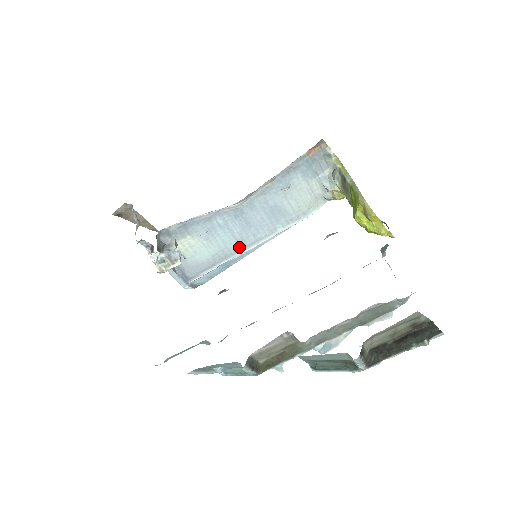
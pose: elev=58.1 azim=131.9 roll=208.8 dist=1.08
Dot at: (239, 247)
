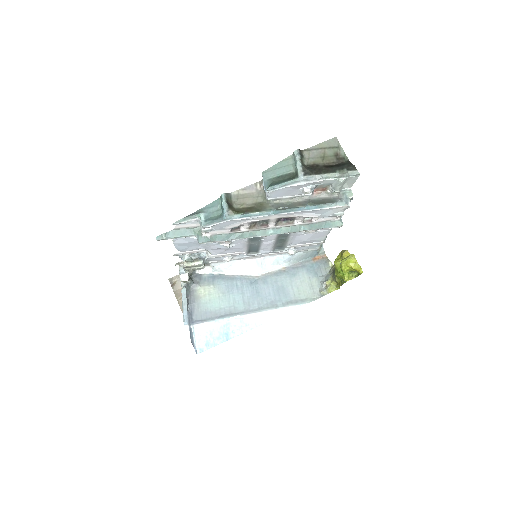
Dot at: (243, 310)
